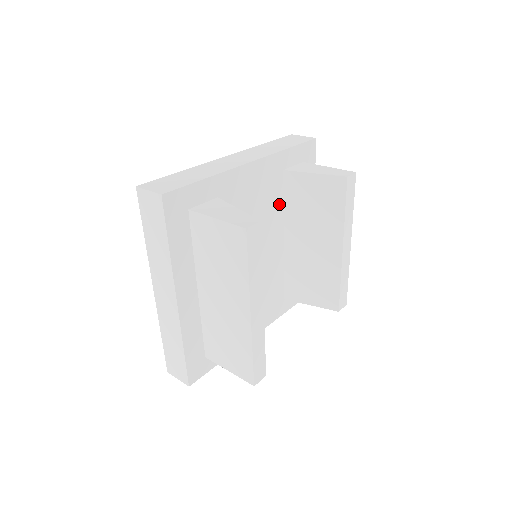
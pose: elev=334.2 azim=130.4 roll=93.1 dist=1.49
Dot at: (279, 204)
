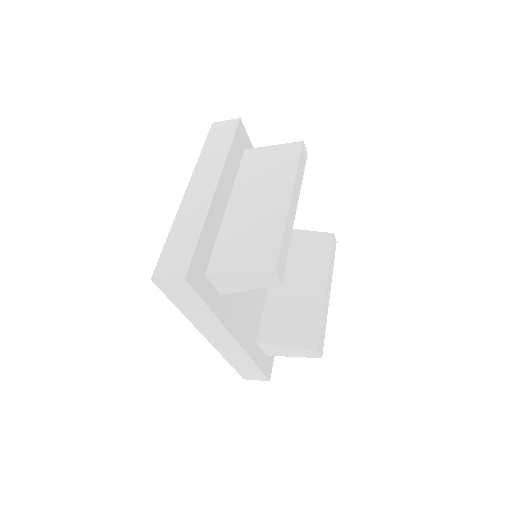
Dot at: occluded
